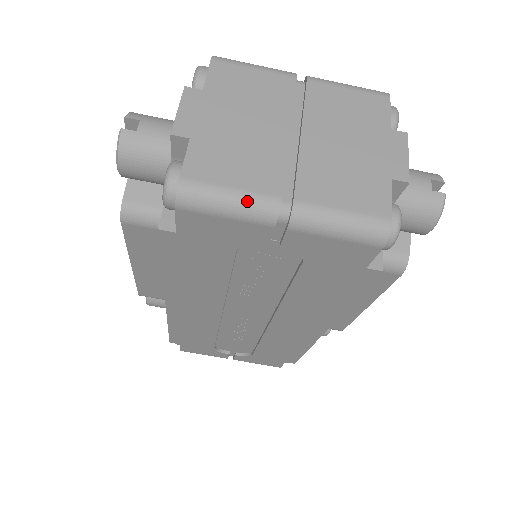
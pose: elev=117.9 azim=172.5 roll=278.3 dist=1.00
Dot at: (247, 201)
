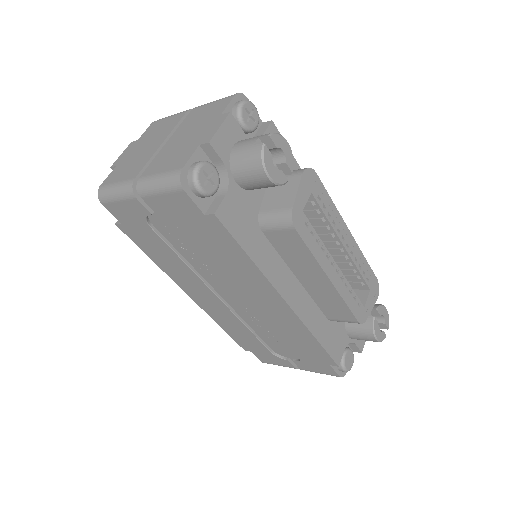
Dot at: (121, 187)
